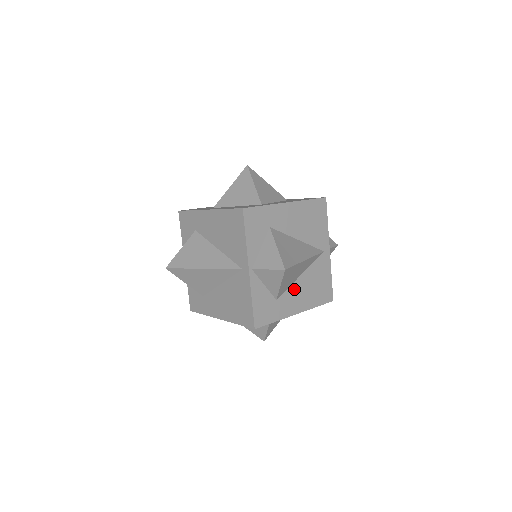
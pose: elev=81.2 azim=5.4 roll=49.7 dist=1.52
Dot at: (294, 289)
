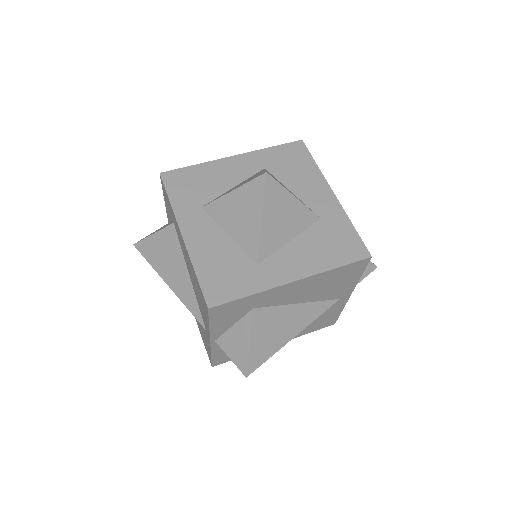
Dot at: occluded
